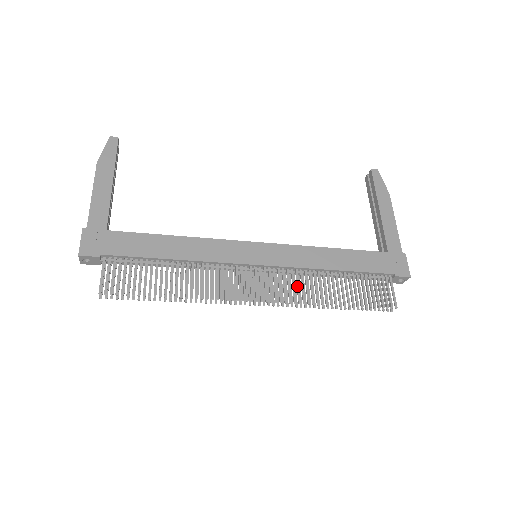
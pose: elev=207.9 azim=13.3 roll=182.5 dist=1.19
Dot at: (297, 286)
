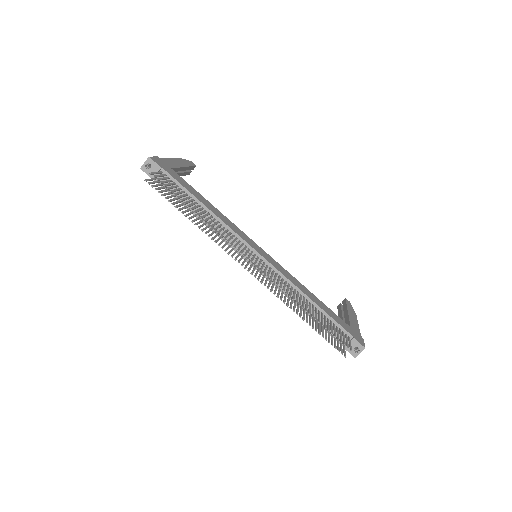
Dot at: (281, 282)
